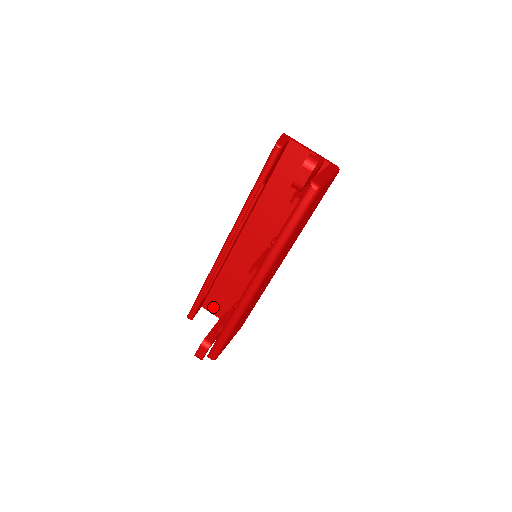
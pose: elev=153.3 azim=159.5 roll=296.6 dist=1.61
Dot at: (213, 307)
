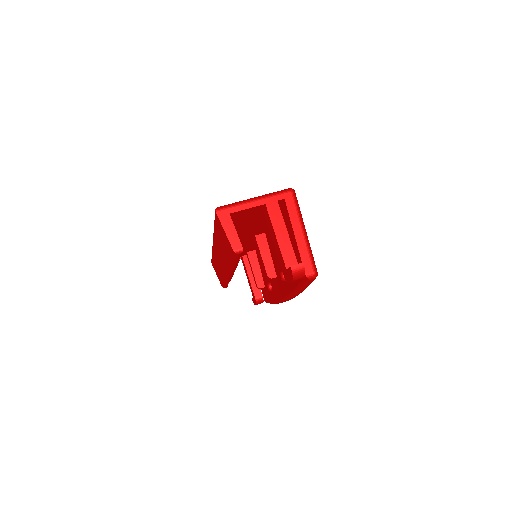
Dot at: occluded
